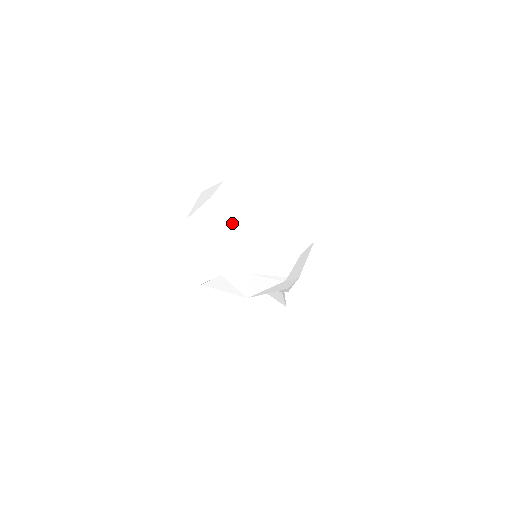
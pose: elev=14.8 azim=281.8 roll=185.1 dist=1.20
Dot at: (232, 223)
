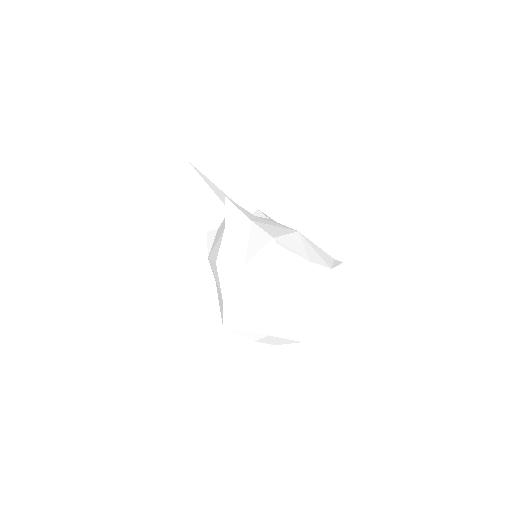
Dot at: (300, 329)
